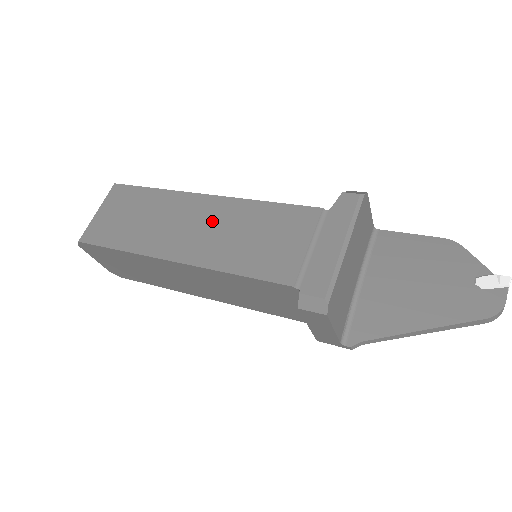
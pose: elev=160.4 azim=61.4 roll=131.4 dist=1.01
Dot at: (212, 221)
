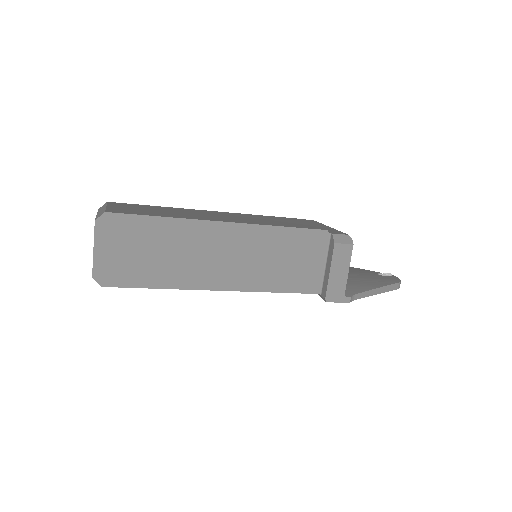
Dot at: (234, 216)
